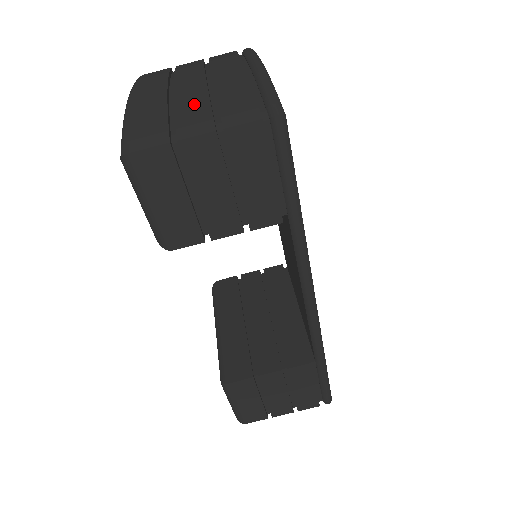
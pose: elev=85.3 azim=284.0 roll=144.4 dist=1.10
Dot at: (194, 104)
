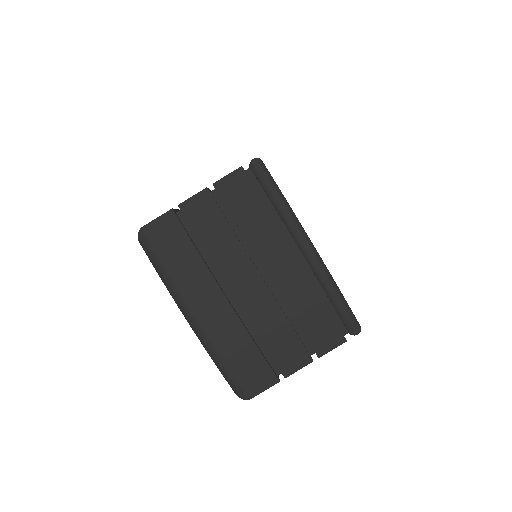
Dot at: (276, 330)
